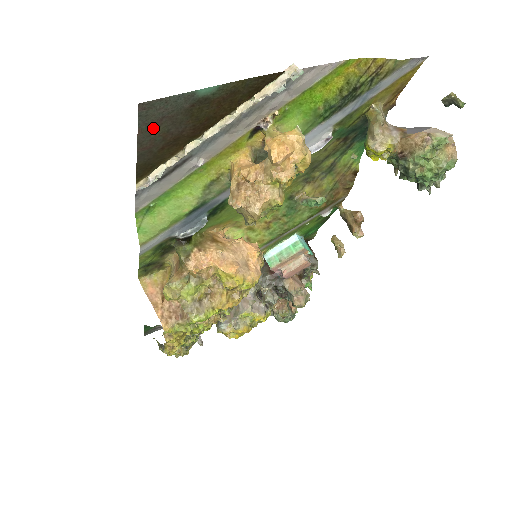
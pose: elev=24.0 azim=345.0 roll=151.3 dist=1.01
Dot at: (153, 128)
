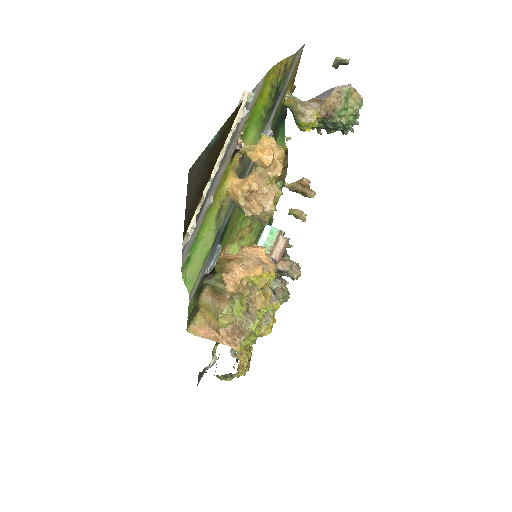
Dot at: (192, 186)
